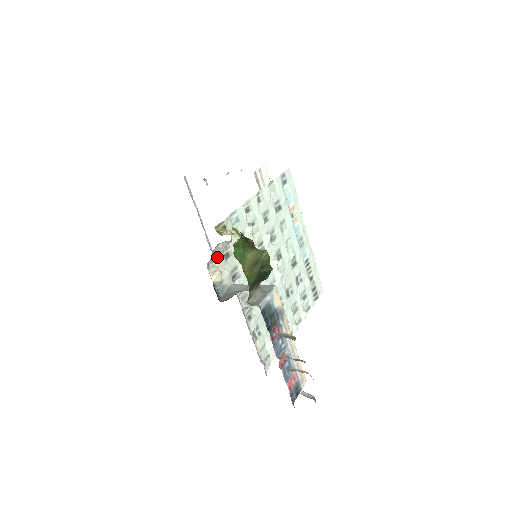
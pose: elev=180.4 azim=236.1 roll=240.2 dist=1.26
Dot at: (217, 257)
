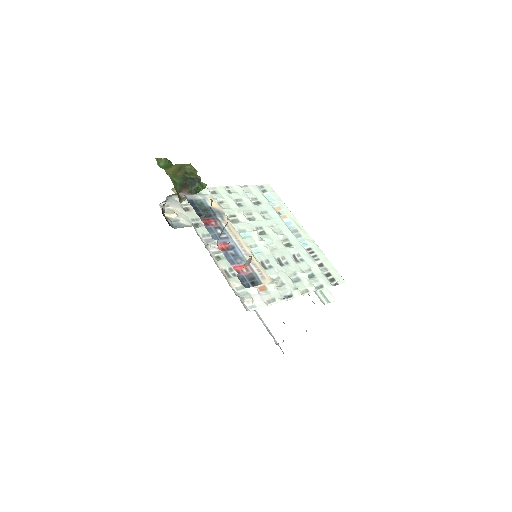
Dot at: (173, 205)
